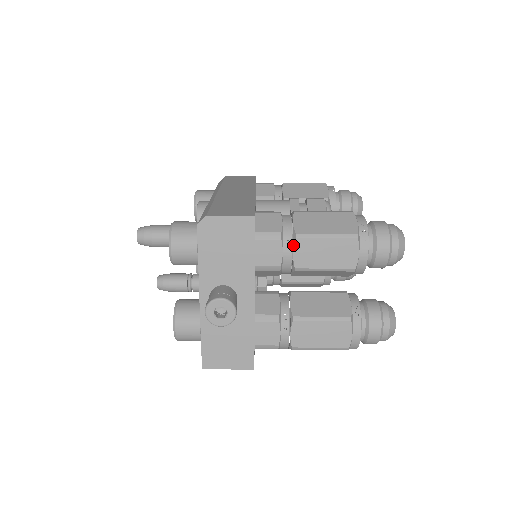
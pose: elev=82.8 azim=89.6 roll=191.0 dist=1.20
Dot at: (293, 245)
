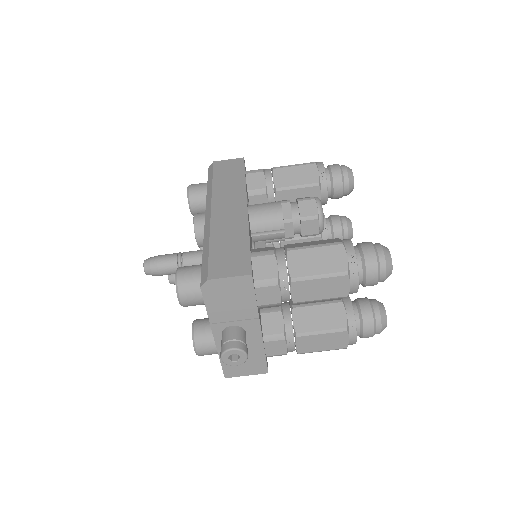
Dot at: (290, 287)
